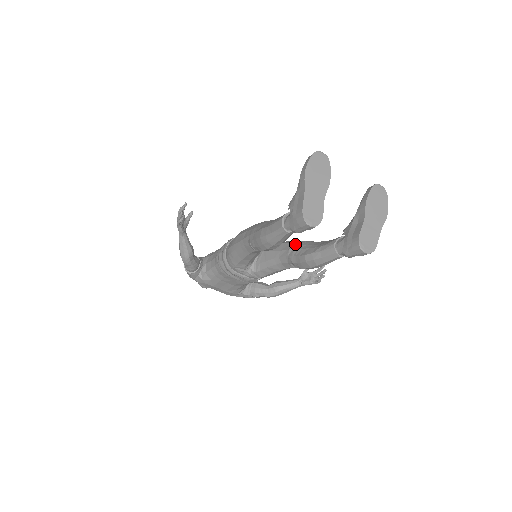
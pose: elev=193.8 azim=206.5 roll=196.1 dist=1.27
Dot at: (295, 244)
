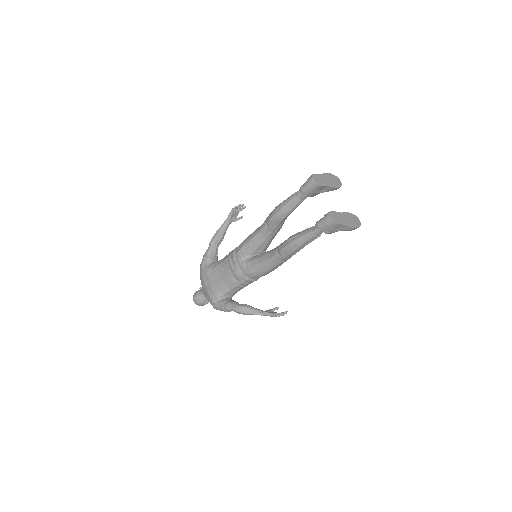
Dot at: occluded
